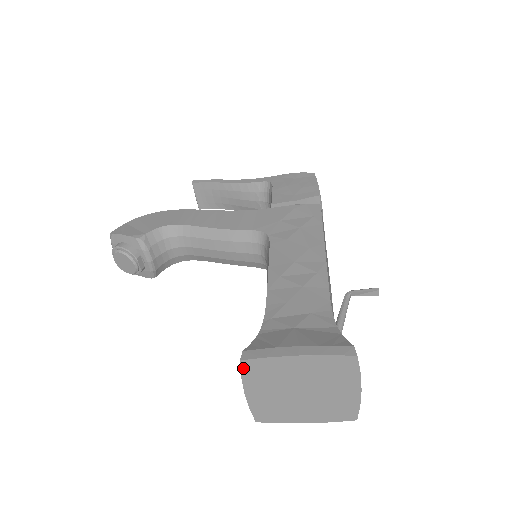
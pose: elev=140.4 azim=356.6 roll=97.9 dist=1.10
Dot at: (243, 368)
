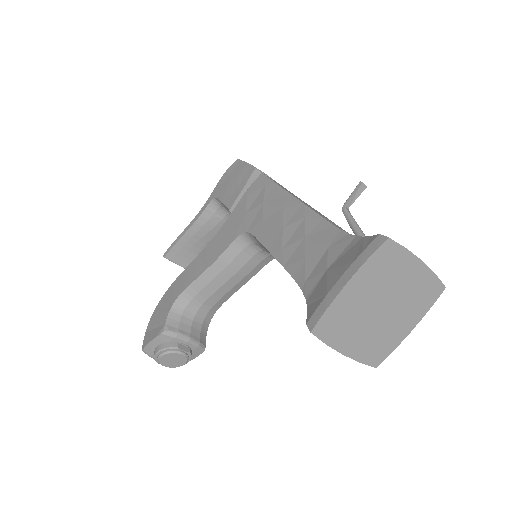
Dot at: (319, 336)
